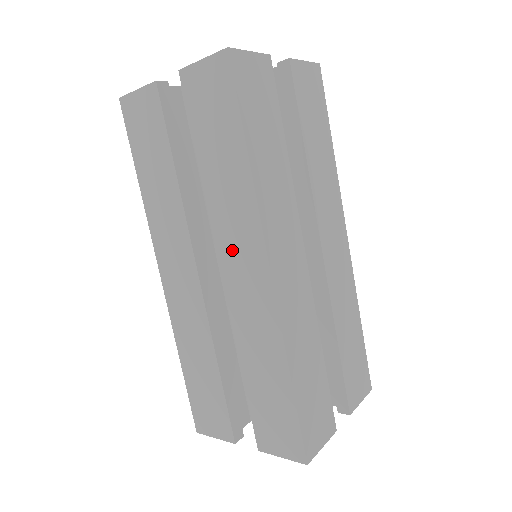
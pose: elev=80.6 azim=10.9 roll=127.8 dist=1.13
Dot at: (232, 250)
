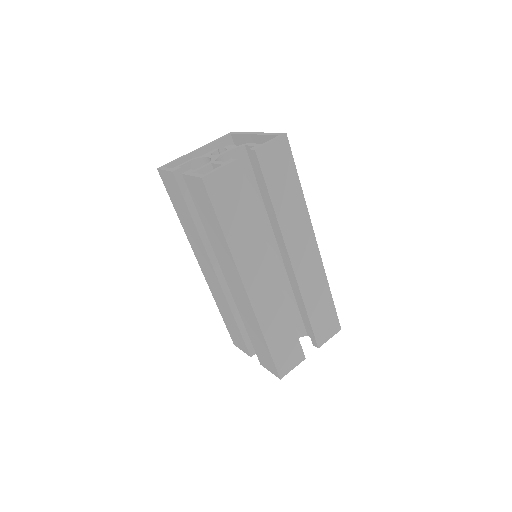
Dot at: (228, 273)
